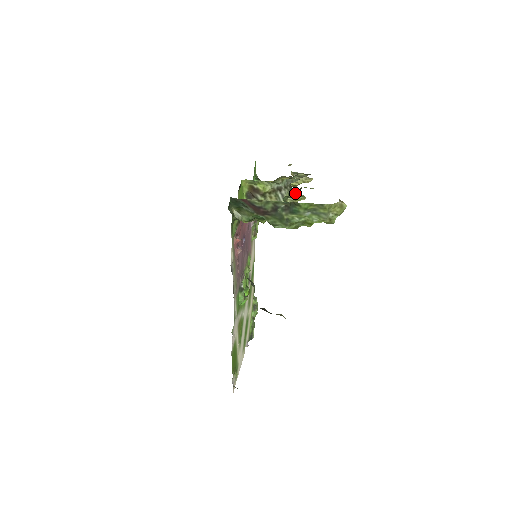
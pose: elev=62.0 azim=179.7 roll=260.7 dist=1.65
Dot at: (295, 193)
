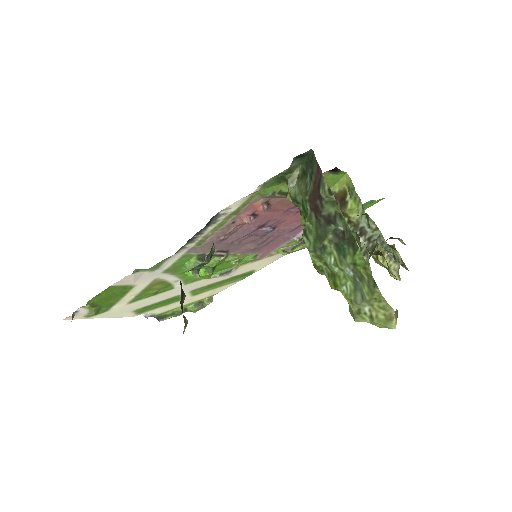
Dot at: (368, 257)
